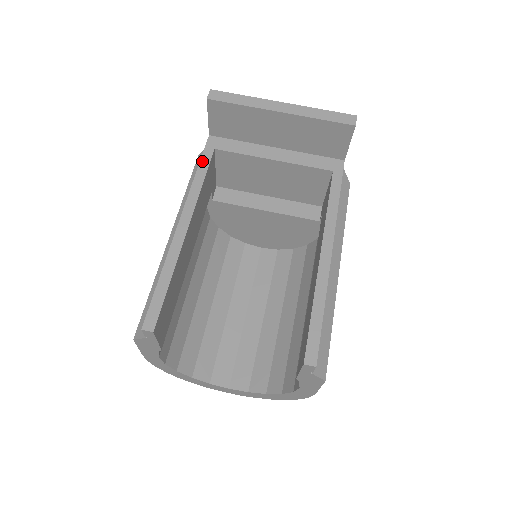
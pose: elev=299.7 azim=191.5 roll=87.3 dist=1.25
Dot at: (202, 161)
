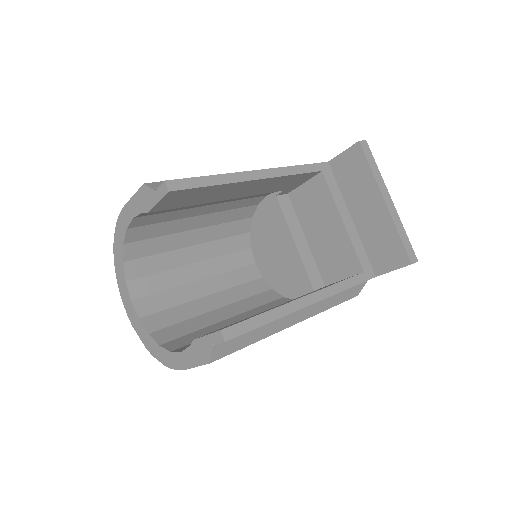
Dot at: (308, 166)
